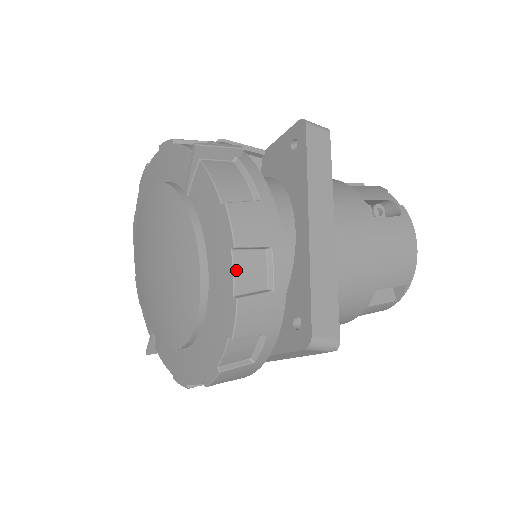
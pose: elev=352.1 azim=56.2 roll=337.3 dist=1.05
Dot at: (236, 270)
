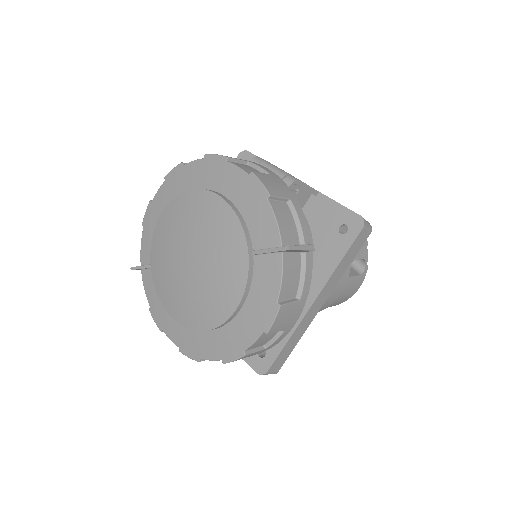
Dot at: (257, 341)
